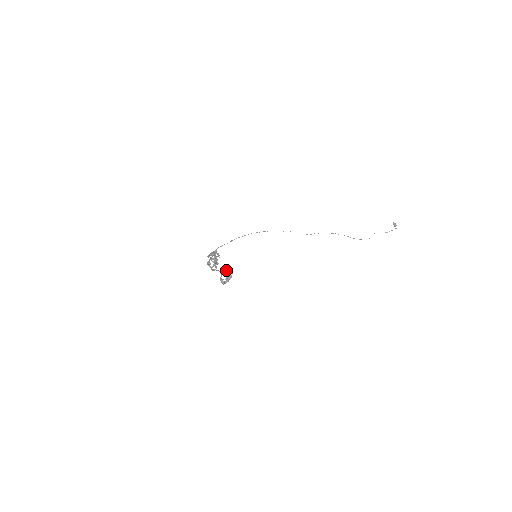
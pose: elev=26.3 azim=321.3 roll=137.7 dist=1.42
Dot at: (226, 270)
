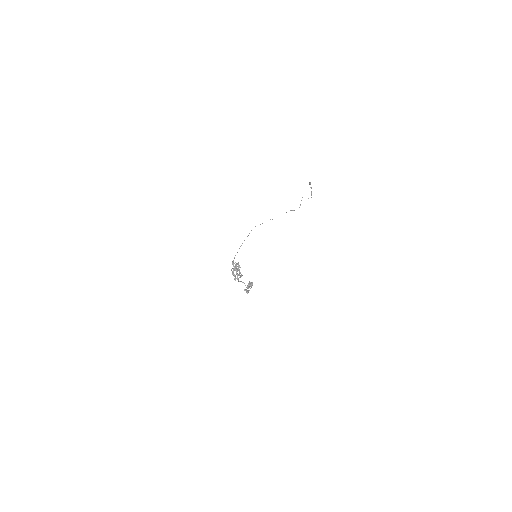
Dot at: (252, 285)
